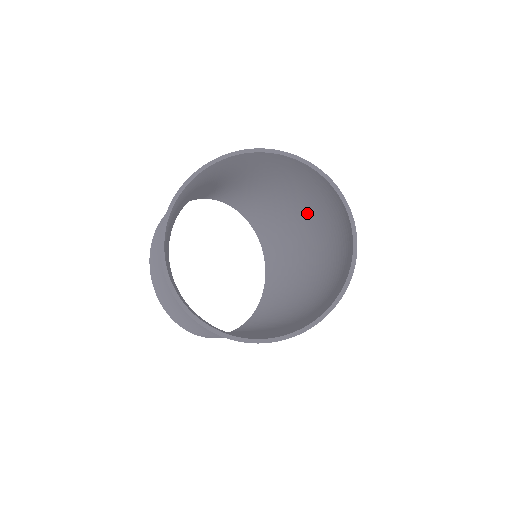
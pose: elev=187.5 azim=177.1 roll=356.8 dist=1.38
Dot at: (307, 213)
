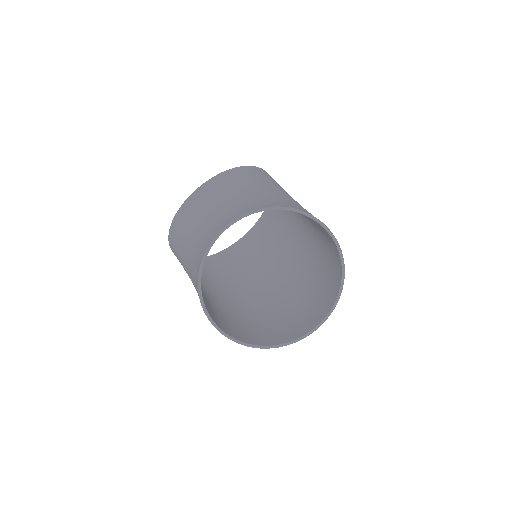
Dot at: (306, 261)
